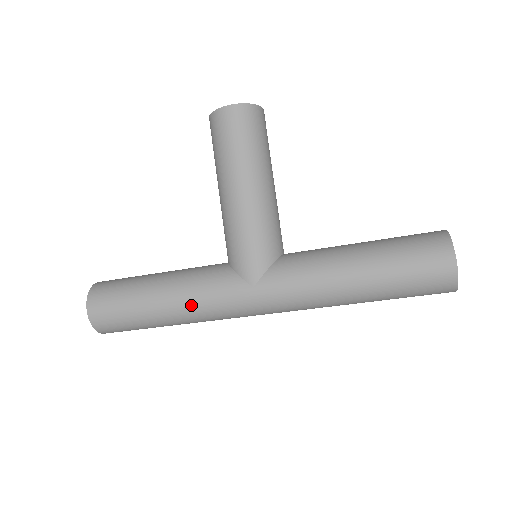
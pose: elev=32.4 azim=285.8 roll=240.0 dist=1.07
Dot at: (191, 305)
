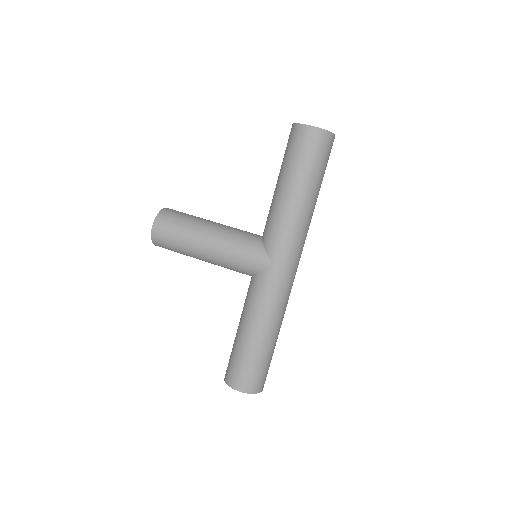
Dot at: (266, 314)
